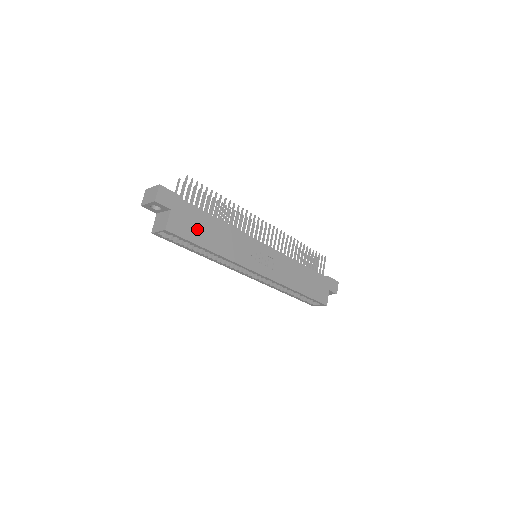
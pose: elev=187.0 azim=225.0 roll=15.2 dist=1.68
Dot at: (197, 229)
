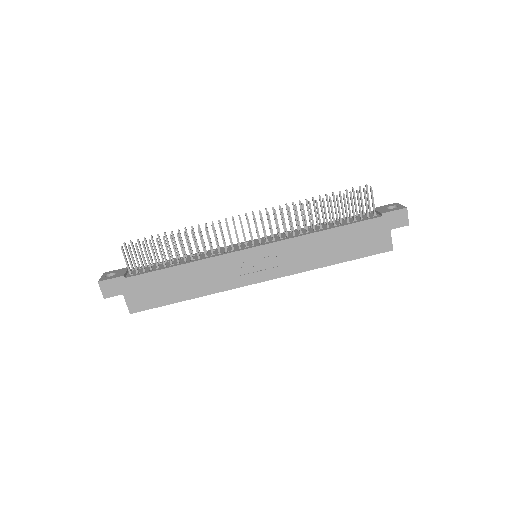
Dot at: (160, 291)
